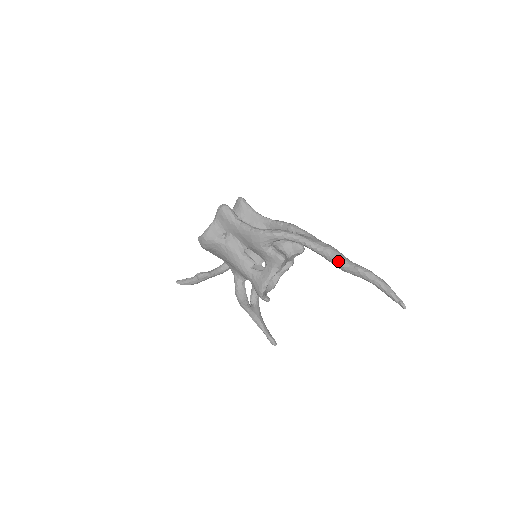
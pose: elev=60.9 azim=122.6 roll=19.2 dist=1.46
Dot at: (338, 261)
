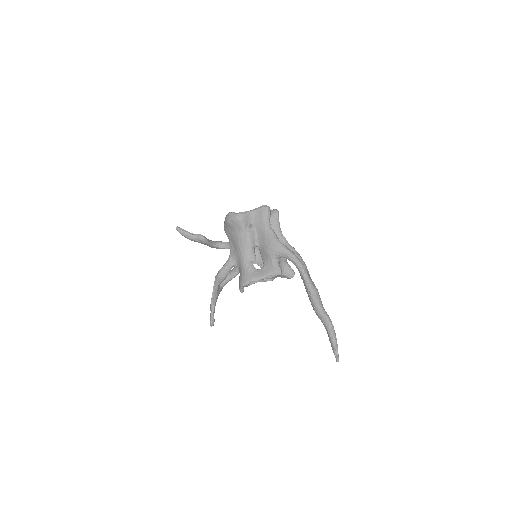
Dot at: (317, 302)
